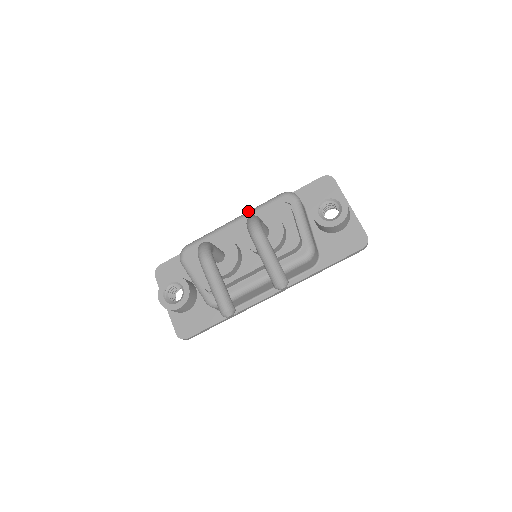
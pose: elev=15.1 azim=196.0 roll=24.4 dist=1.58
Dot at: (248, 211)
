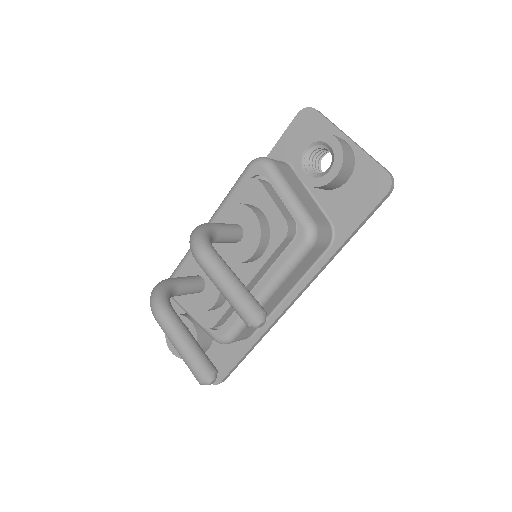
Dot at: occluded
